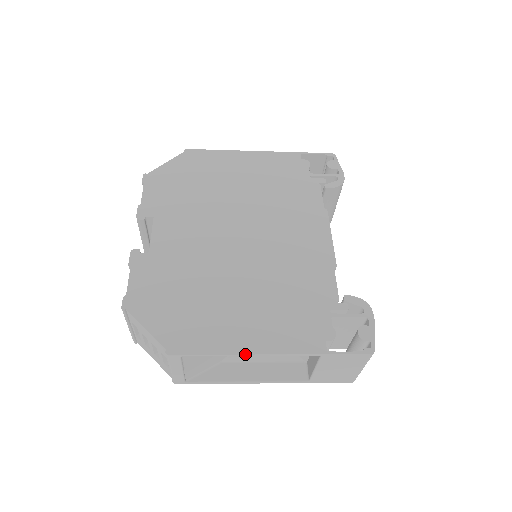
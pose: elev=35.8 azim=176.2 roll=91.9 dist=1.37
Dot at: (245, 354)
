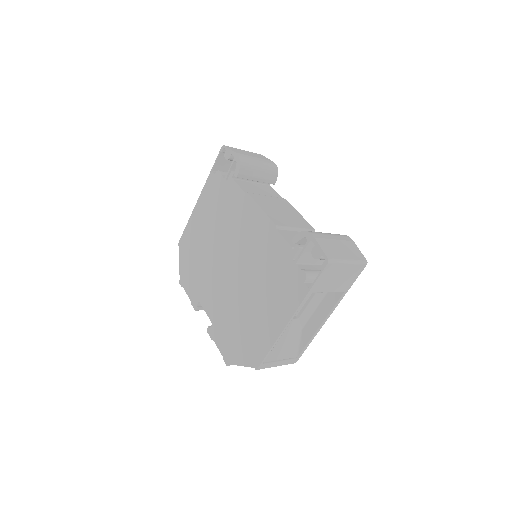
Dot at: (280, 334)
